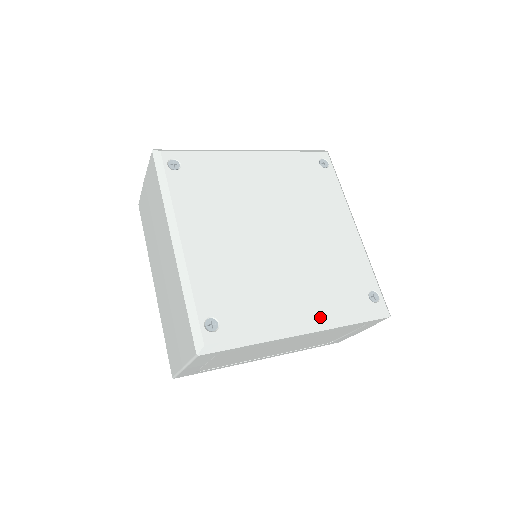
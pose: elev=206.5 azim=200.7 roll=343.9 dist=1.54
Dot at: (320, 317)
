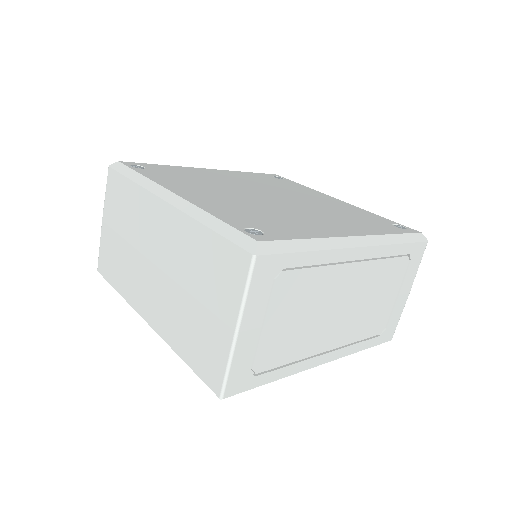
Dot at: (364, 233)
